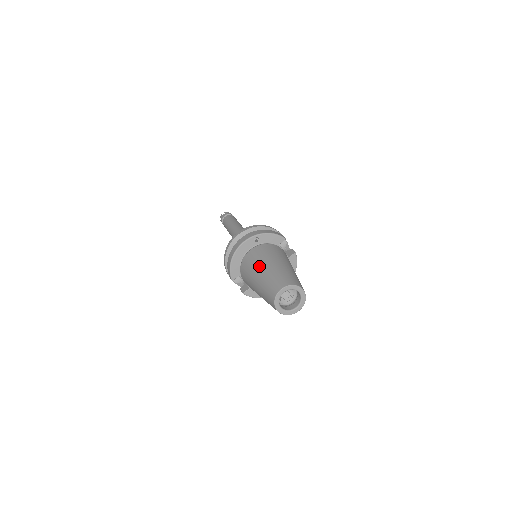
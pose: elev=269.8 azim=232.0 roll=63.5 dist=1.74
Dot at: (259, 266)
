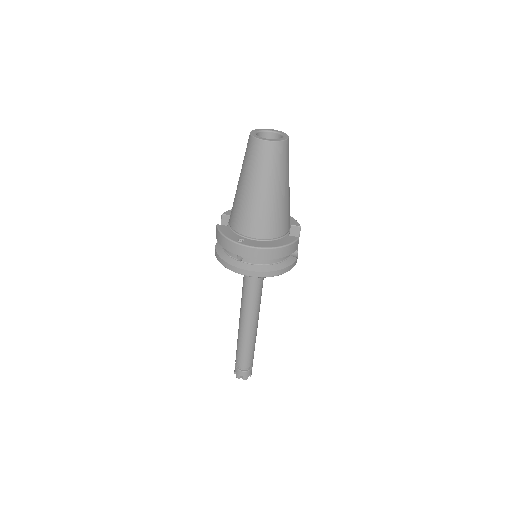
Dot at: occluded
